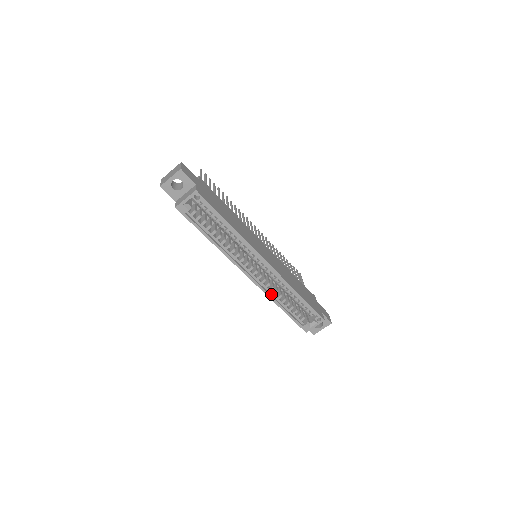
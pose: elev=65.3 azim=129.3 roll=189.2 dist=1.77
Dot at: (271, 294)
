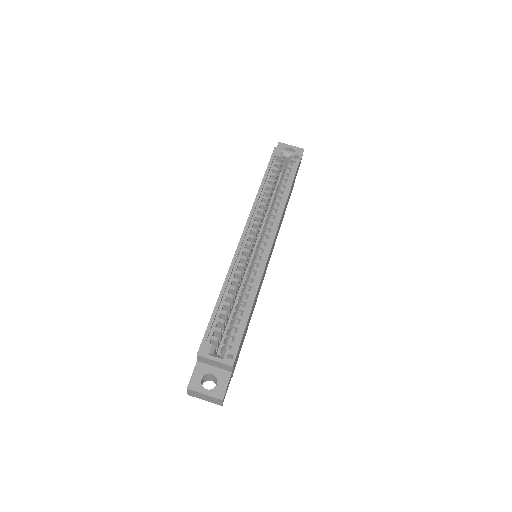
Dot at: (231, 275)
